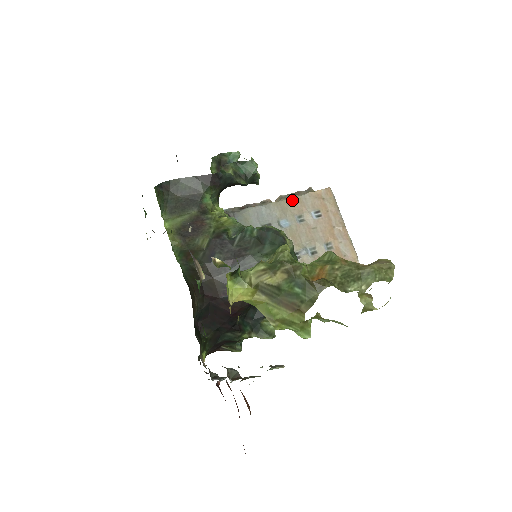
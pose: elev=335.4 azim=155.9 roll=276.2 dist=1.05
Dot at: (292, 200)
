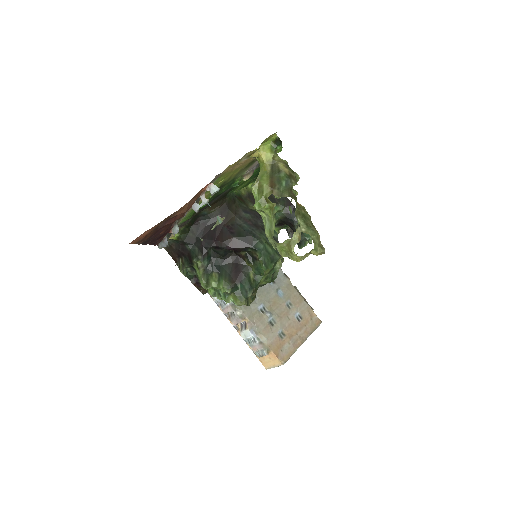
Dot at: (298, 294)
